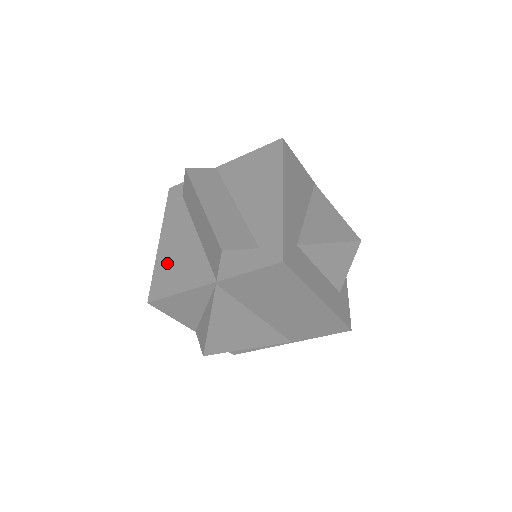
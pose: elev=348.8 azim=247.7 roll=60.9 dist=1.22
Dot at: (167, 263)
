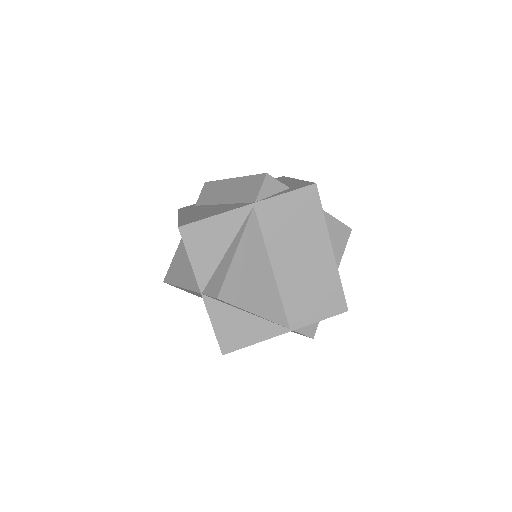
Dot at: (193, 216)
